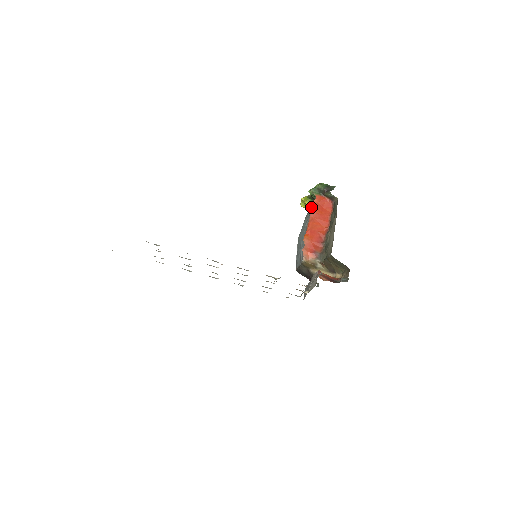
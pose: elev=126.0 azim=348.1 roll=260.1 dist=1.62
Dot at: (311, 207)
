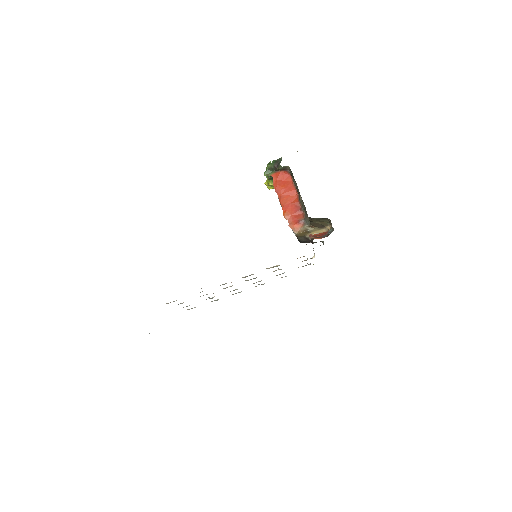
Dot at: occluded
